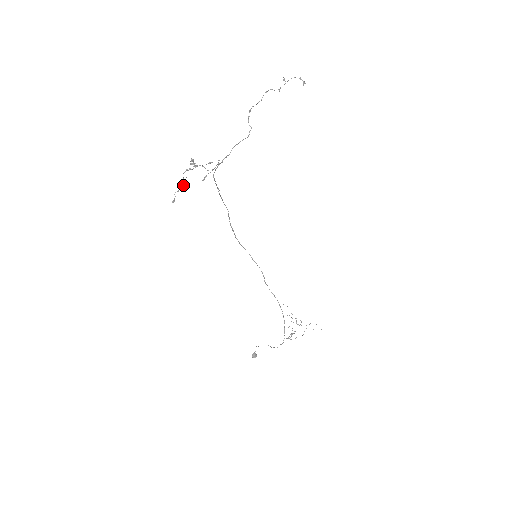
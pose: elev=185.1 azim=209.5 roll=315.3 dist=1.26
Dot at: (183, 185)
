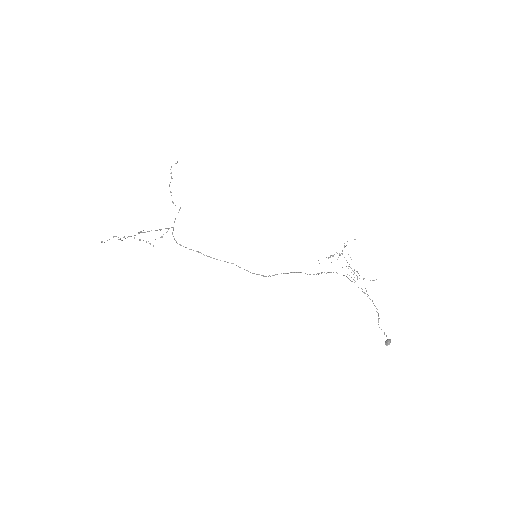
Dot at: (113, 237)
